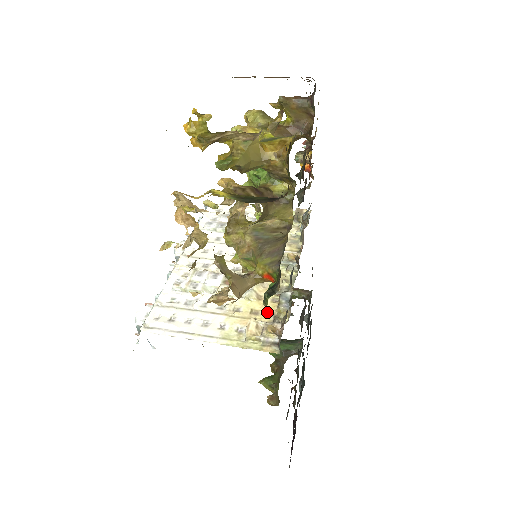
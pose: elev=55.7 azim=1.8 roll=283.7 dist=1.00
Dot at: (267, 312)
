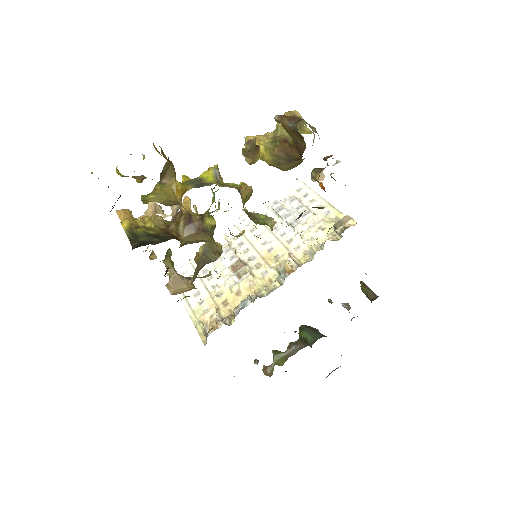
Dot at: (230, 308)
